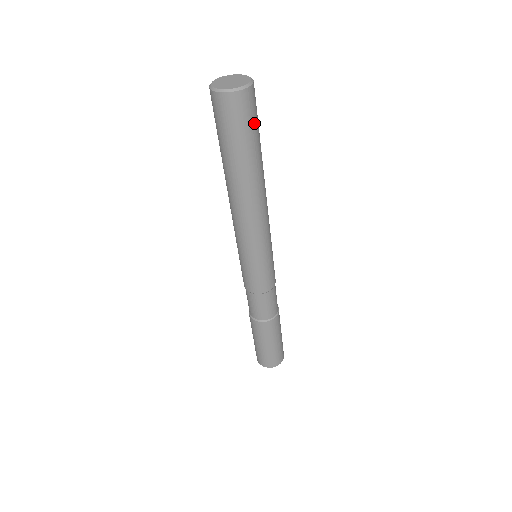
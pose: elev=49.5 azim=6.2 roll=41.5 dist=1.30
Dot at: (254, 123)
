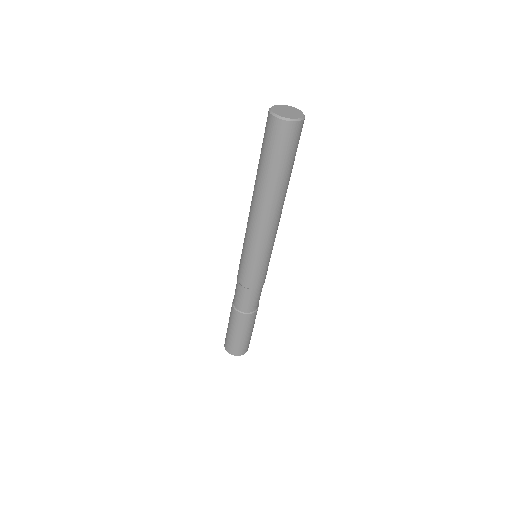
Dot at: occluded
